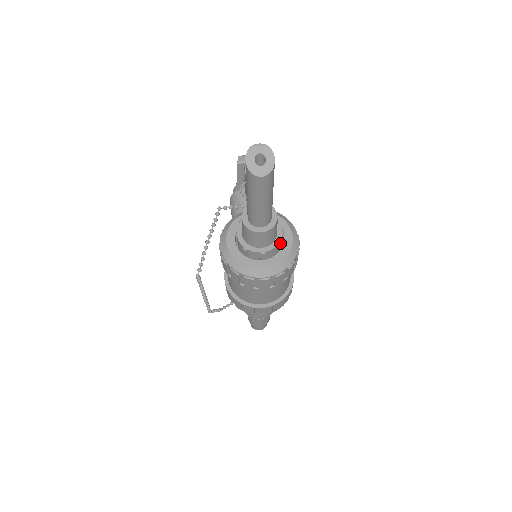
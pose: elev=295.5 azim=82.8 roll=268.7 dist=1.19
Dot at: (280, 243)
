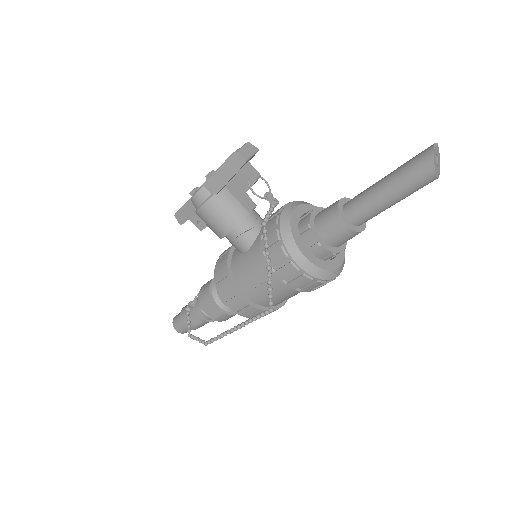
Dot at: occluded
